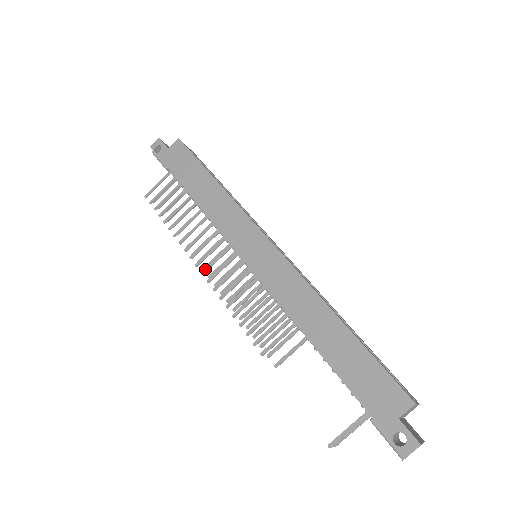
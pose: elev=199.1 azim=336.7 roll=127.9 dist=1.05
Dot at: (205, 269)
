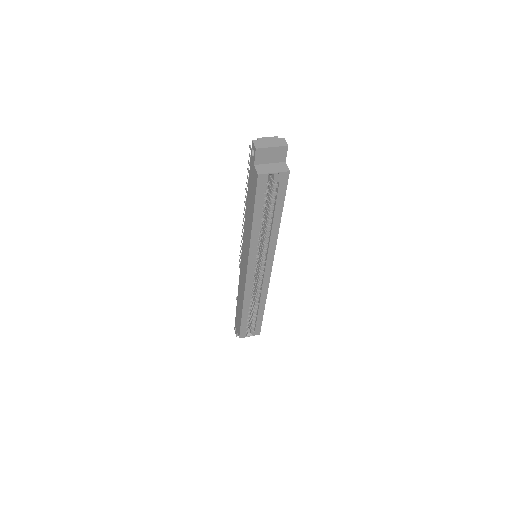
Dot at: occluded
